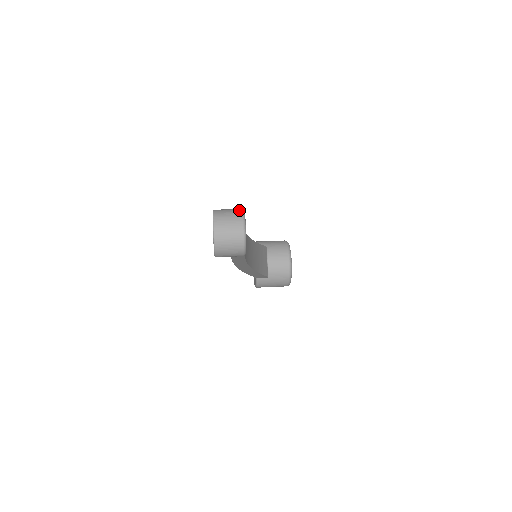
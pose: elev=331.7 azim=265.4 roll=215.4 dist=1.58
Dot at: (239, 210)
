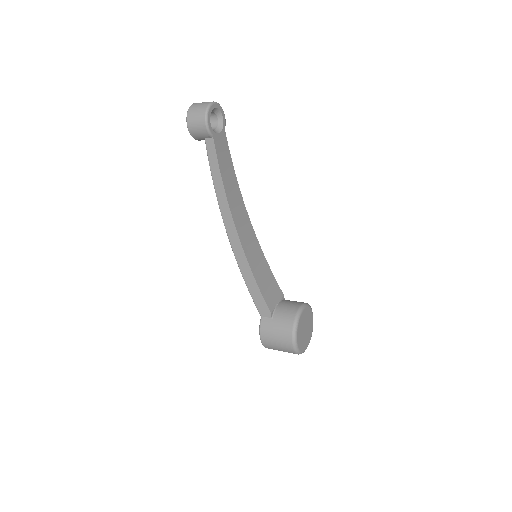
Dot at: occluded
